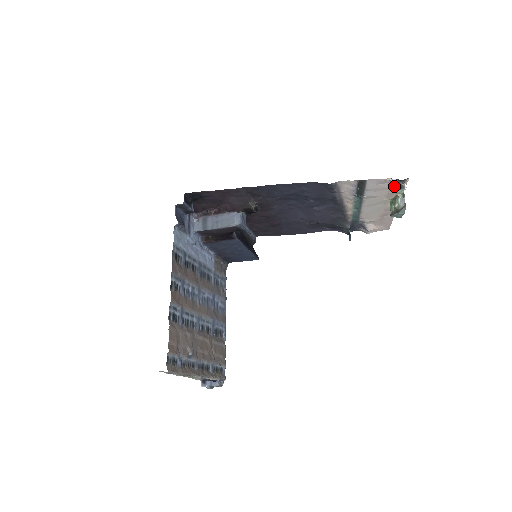
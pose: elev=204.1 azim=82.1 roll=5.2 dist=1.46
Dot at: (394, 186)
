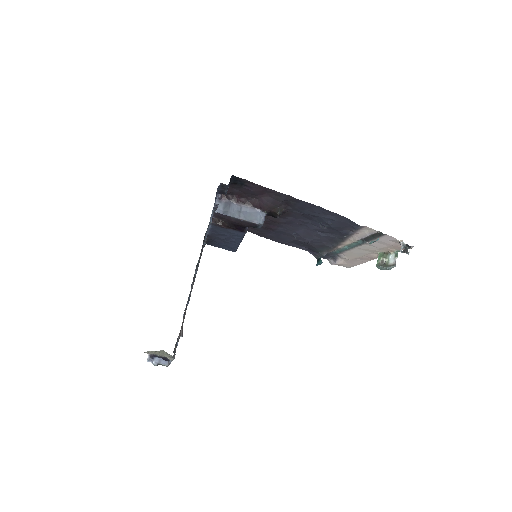
Dot at: (404, 249)
